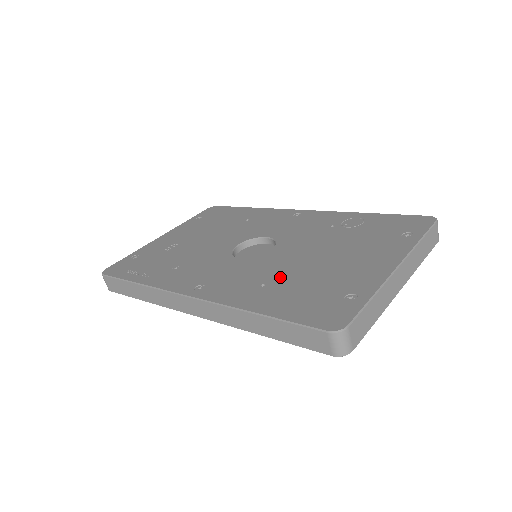
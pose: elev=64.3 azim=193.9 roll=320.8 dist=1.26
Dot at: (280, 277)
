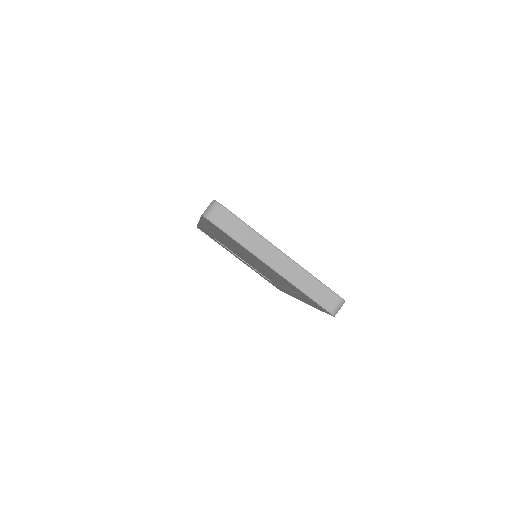
Dot at: occluded
